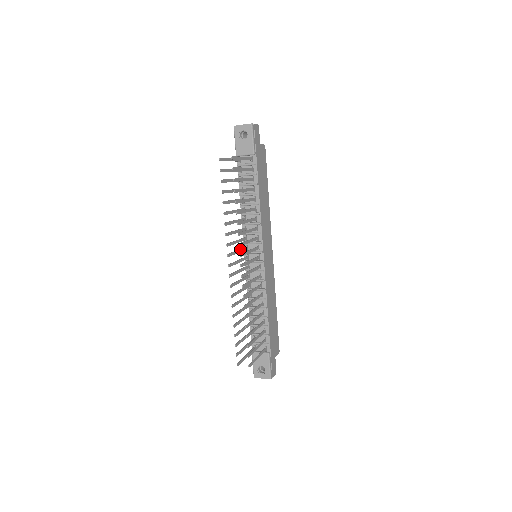
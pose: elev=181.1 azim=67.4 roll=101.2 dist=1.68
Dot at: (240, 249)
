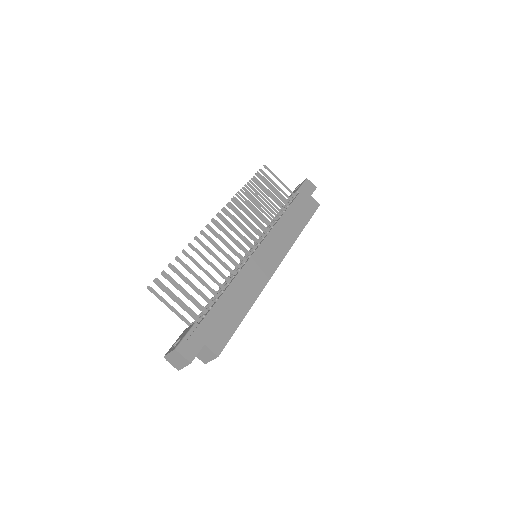
Dot at: occluded
